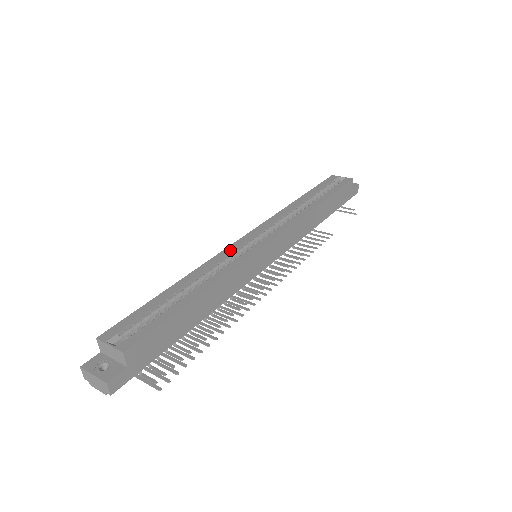
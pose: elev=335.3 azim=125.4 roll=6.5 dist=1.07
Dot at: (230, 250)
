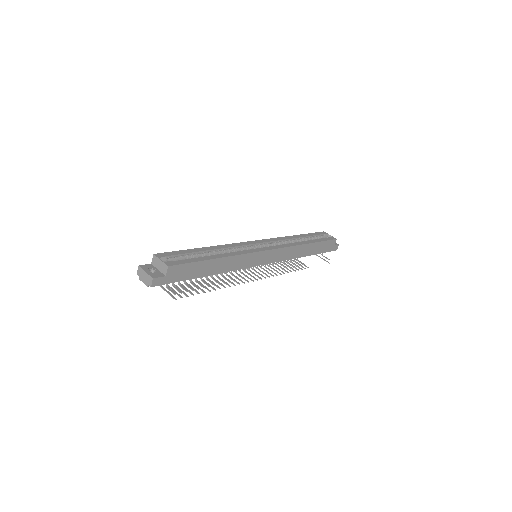
Dot at: (243, 244)
